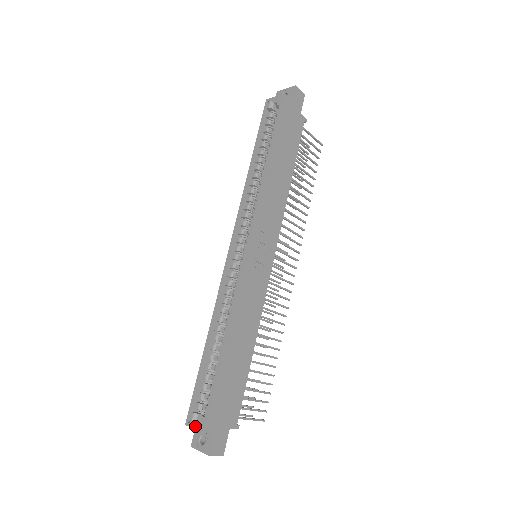
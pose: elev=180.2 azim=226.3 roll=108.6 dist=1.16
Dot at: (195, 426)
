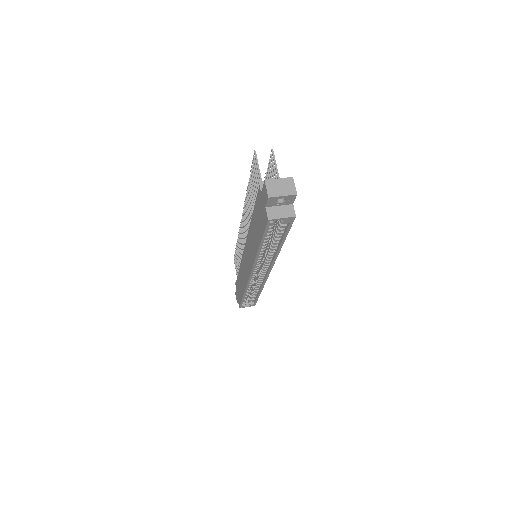
Dot at: occluded
